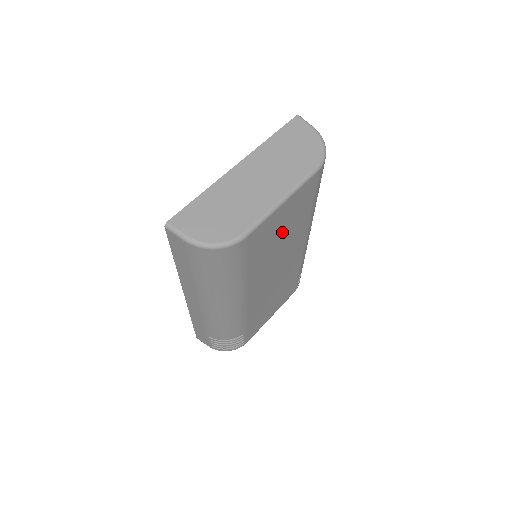
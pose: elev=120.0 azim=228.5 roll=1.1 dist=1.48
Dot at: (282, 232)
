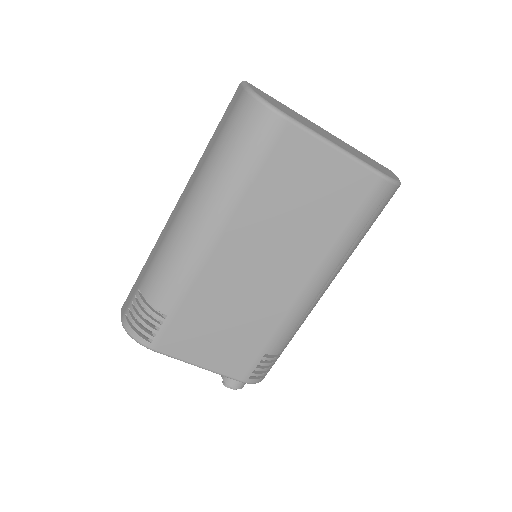
Dot at: (307, 200)
